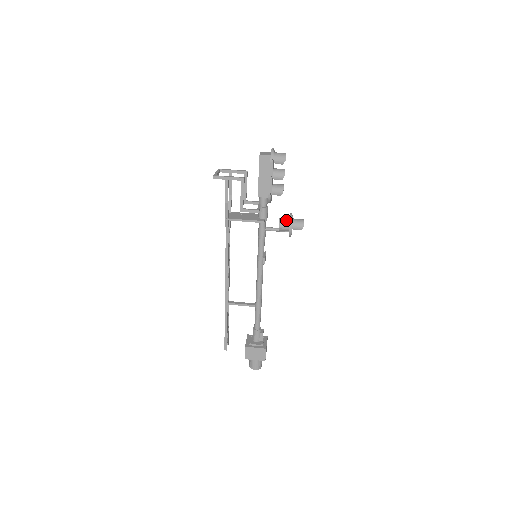
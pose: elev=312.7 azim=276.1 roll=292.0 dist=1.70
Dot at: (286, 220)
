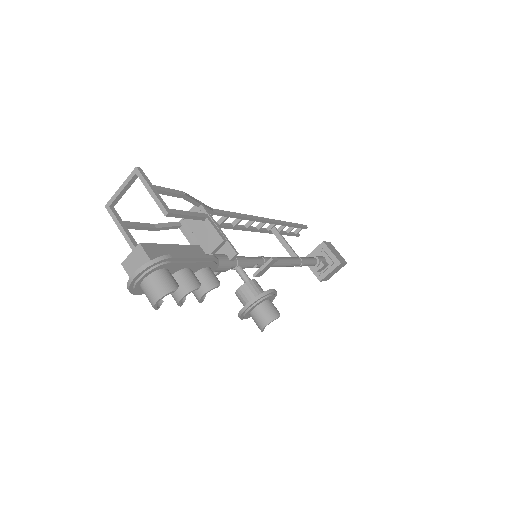
Dot at: (243, 302)
